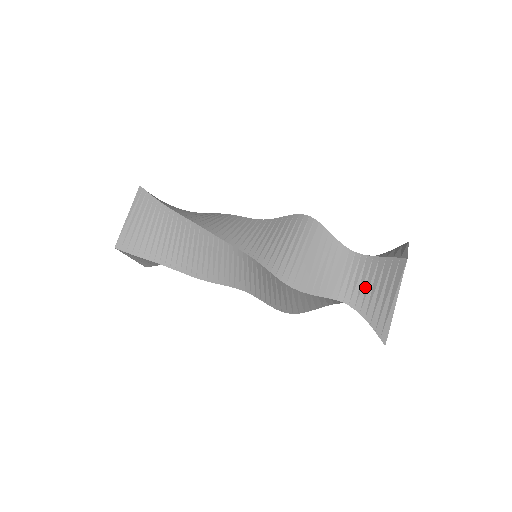
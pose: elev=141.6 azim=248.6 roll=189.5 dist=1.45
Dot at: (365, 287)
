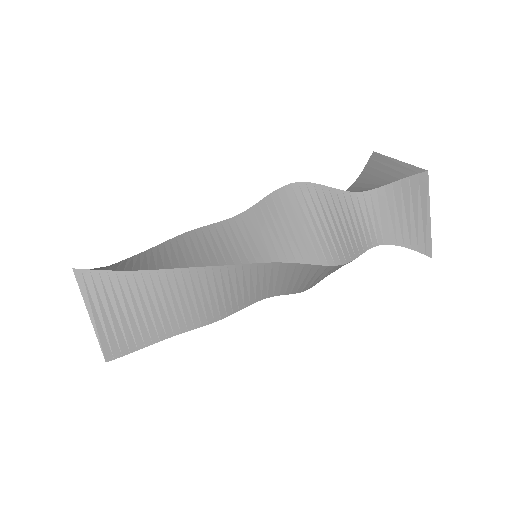
Dot at: (390, 219)
